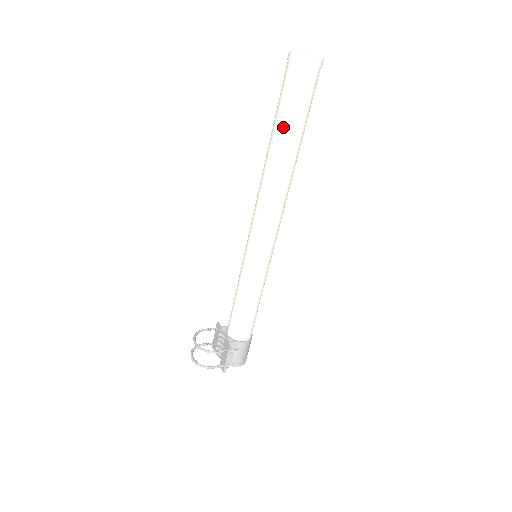
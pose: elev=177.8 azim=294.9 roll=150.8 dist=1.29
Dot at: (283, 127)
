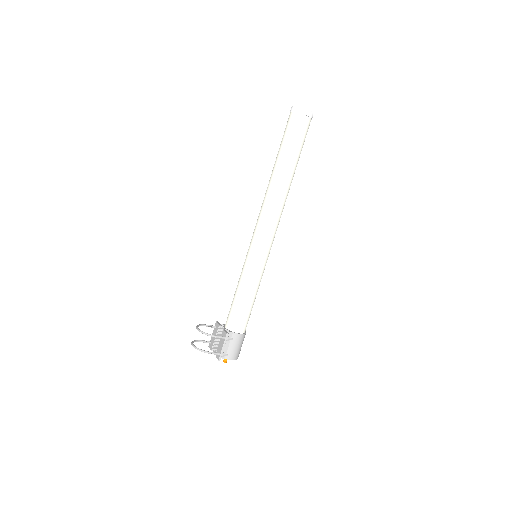
Dot at: (285, 153)
